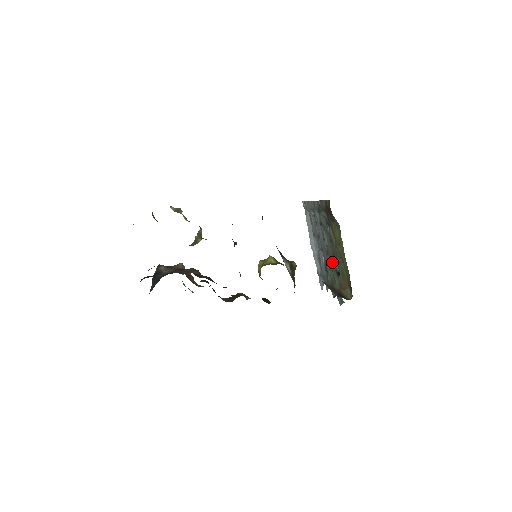
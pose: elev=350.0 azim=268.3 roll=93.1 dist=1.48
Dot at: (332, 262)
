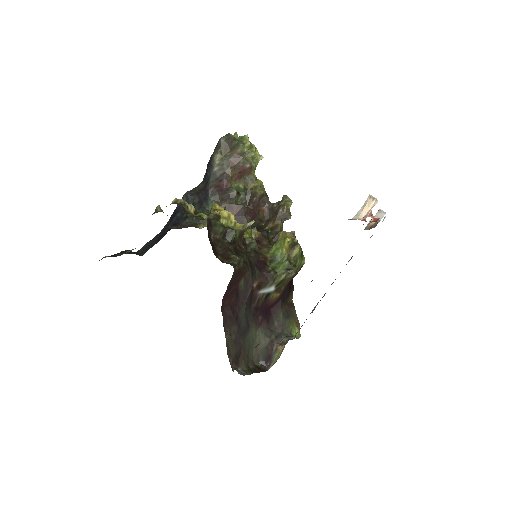
Dot at: occluded
